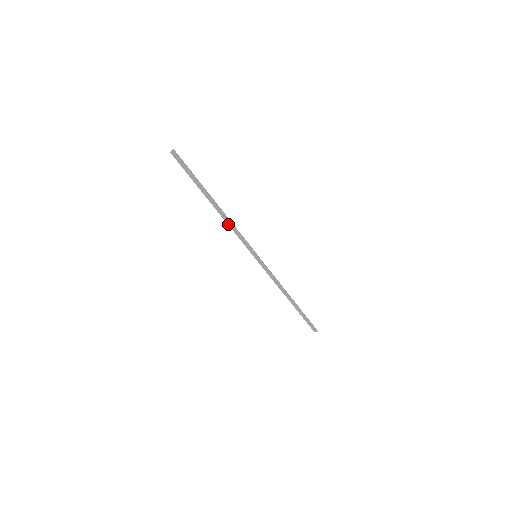
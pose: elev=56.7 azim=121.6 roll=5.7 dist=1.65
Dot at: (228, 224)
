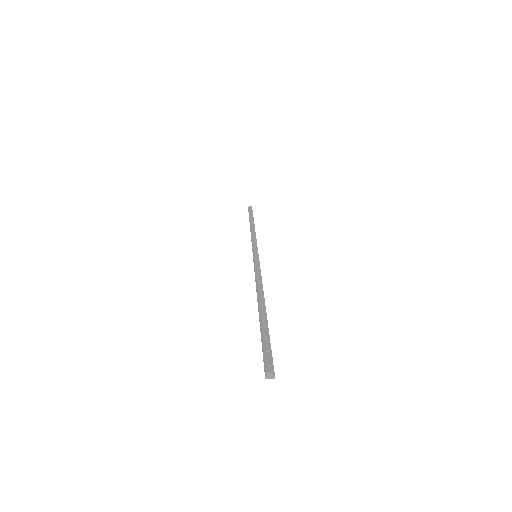
Dot at: (257, 286)
